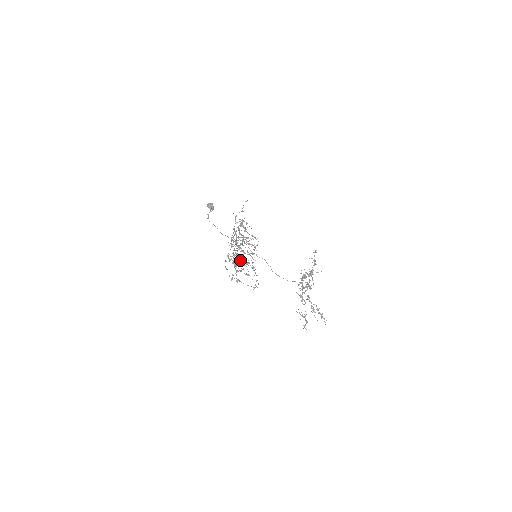
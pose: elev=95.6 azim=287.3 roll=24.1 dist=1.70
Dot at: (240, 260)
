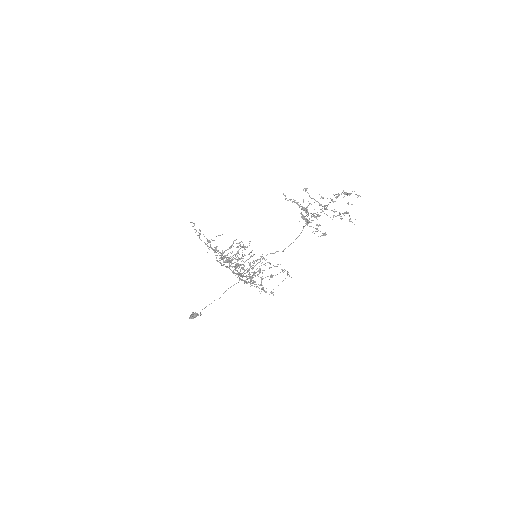
Dot at: (249, 269)
